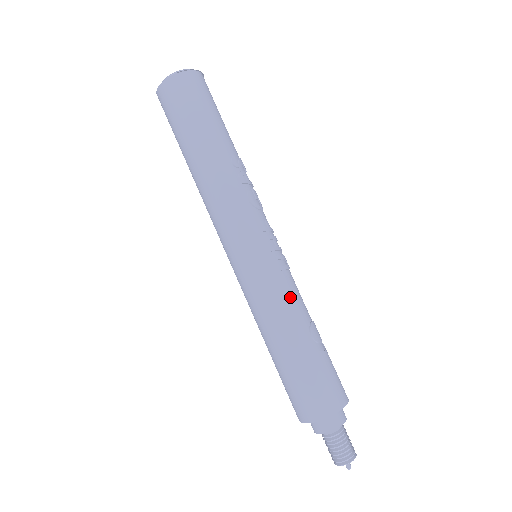
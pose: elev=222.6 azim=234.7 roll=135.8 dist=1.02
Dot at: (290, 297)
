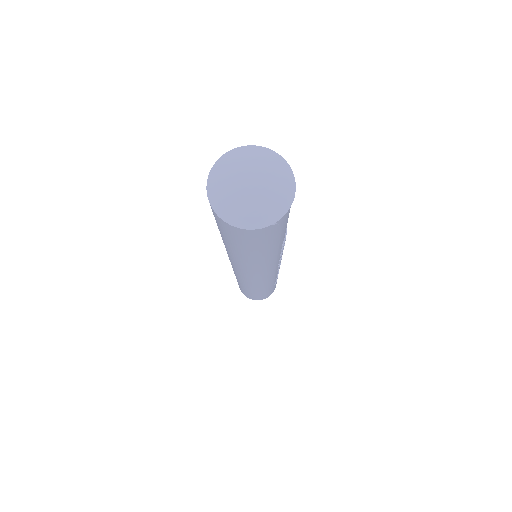
Dot at: occluded
